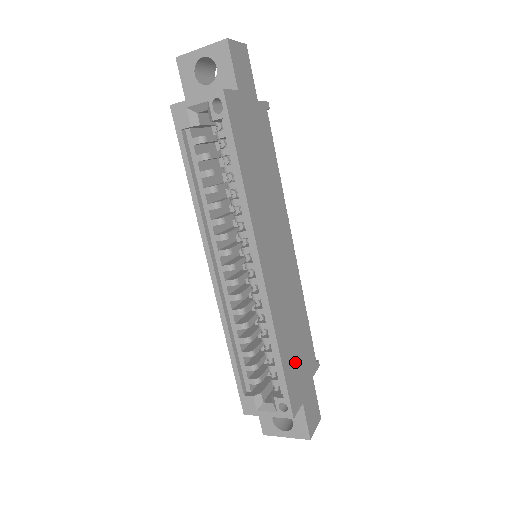
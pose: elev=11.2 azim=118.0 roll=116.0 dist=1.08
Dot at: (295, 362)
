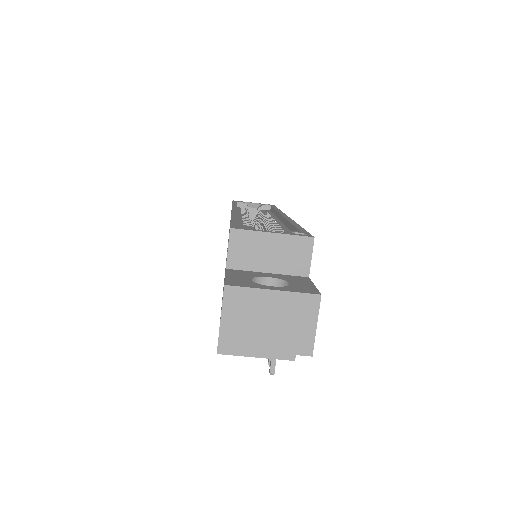
Dot at: occluded
